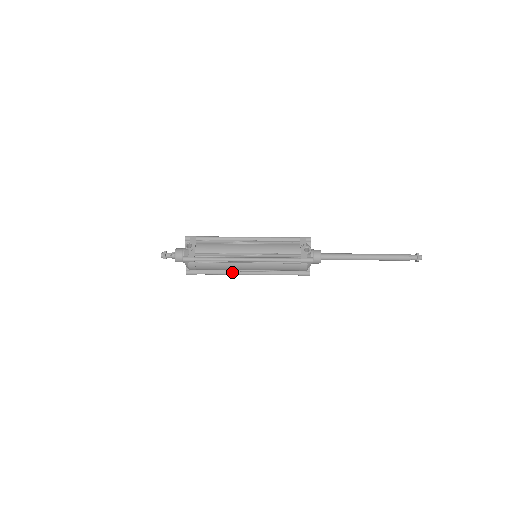
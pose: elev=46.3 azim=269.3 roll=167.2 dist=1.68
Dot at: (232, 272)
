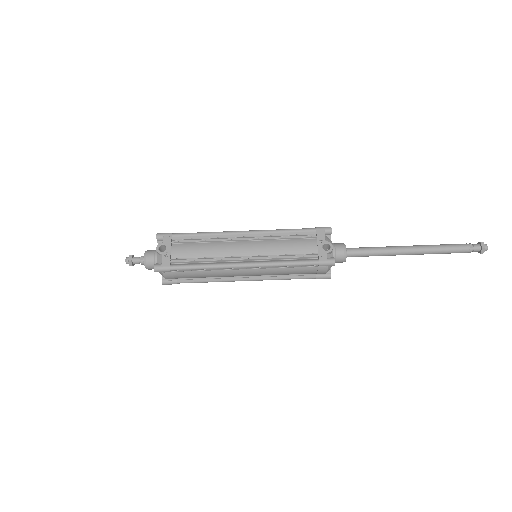
Dot at: (224, 279)
